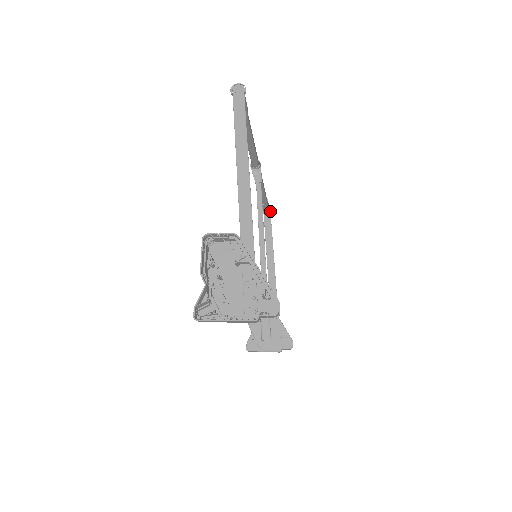
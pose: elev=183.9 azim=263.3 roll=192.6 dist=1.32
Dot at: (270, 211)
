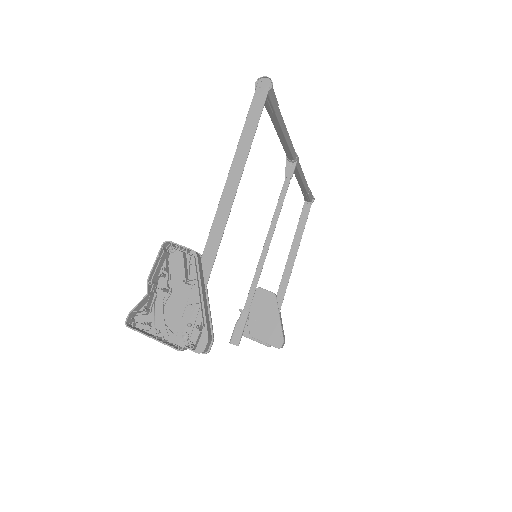
Dot at: (312, 200)
